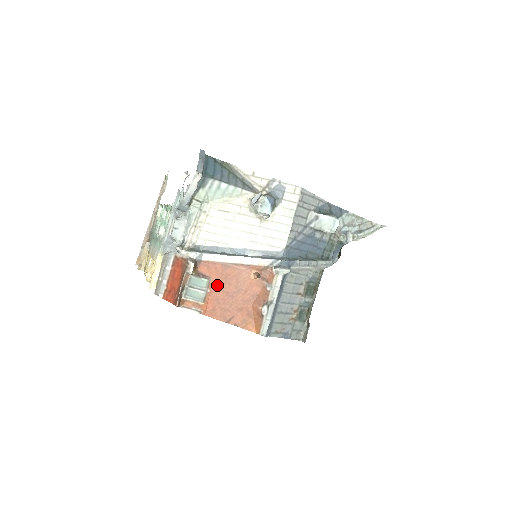
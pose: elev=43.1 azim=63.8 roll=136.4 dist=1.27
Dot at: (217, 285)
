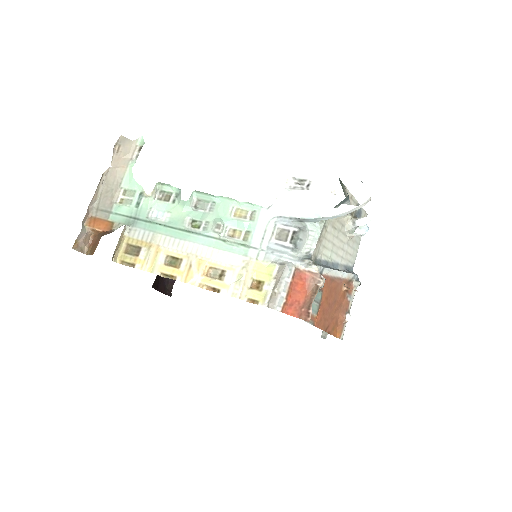
Dot at: (325, 297)
